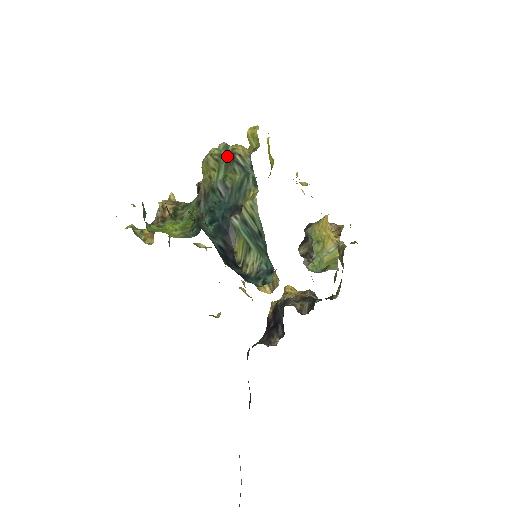
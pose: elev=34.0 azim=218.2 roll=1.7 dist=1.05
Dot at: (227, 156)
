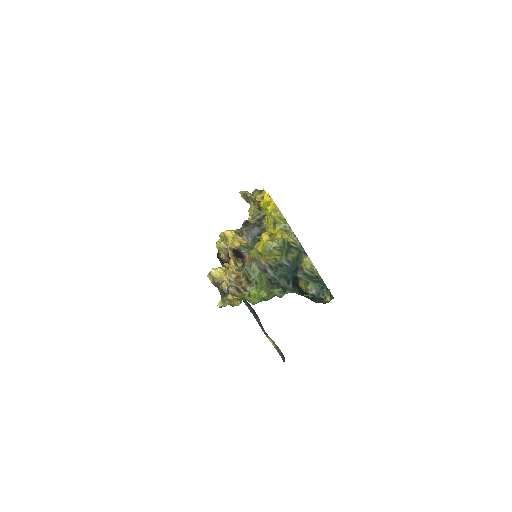
Dot at: (286, 246)
